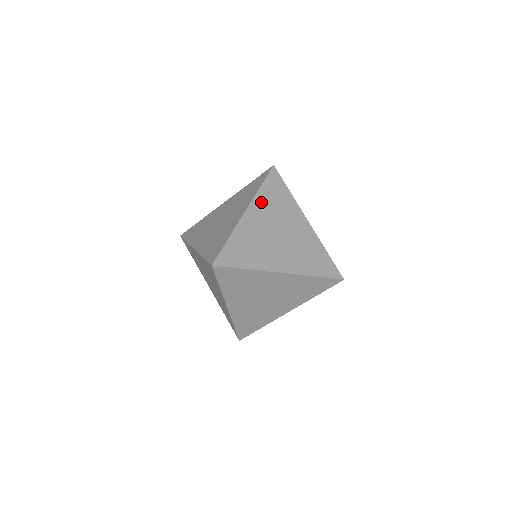
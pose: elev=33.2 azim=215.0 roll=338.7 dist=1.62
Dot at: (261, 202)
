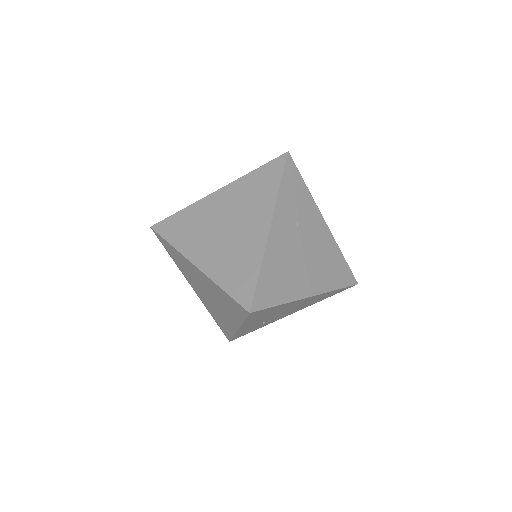
Dot at: occluded
